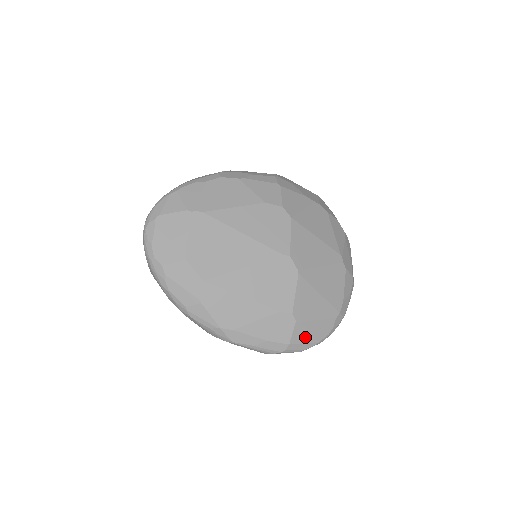
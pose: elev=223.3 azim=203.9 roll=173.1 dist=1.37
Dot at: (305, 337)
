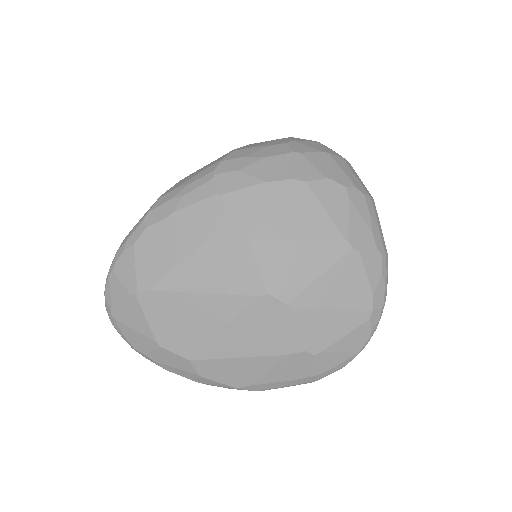
Dot at: (337, 358)
